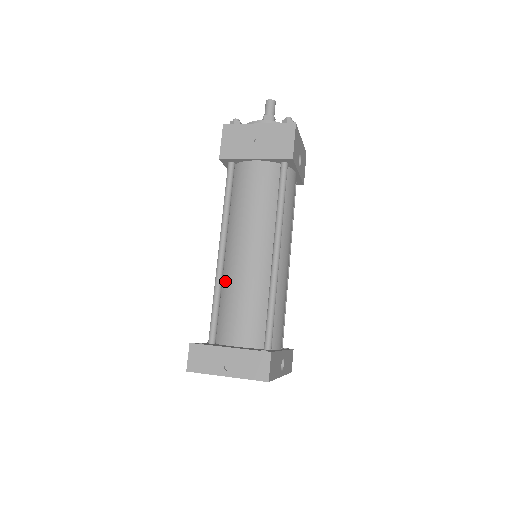
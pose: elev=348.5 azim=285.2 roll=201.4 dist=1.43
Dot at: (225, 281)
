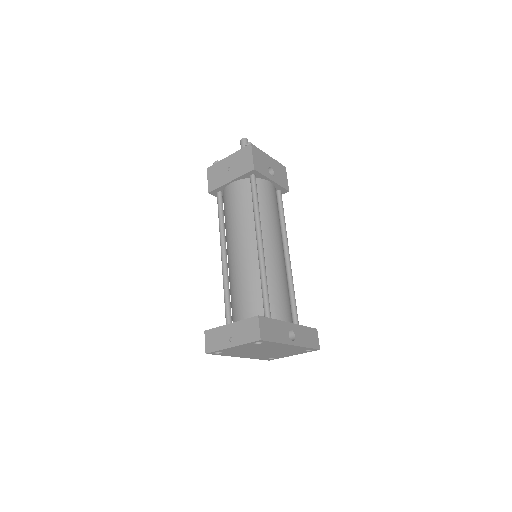
Dot at: (230, 280)
